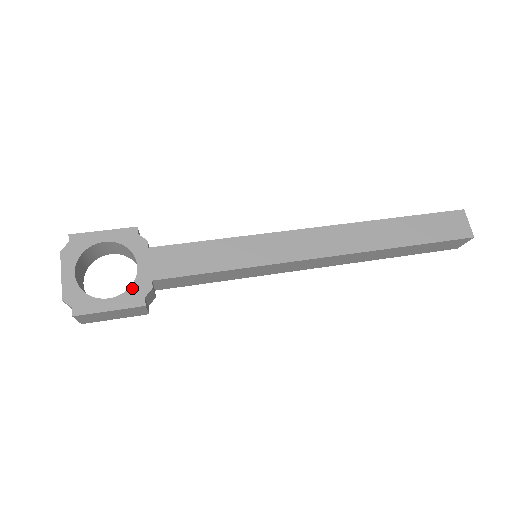
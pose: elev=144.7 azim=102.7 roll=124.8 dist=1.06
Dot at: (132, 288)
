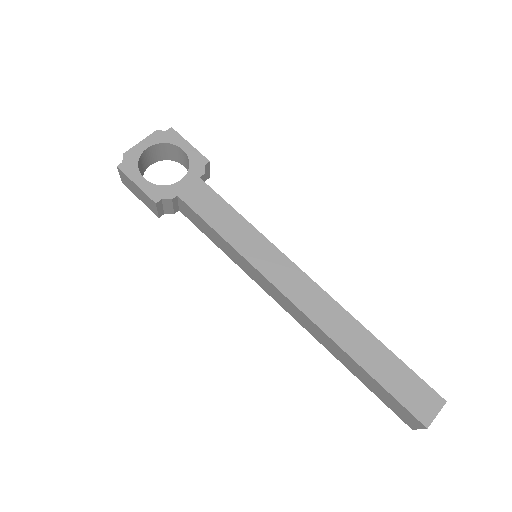
Dot at: (162, 187)
